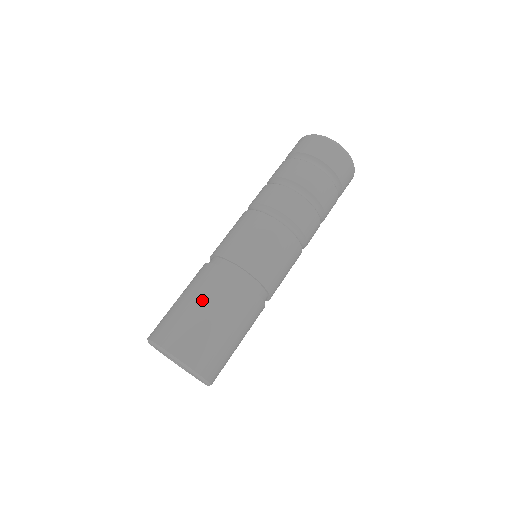
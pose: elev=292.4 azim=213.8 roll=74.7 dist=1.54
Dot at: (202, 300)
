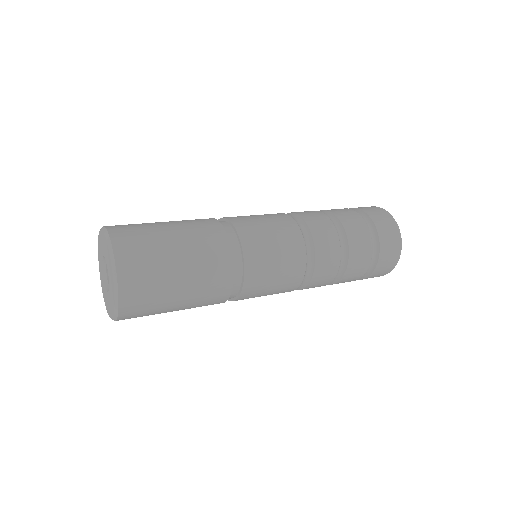
Dot at: occluded
